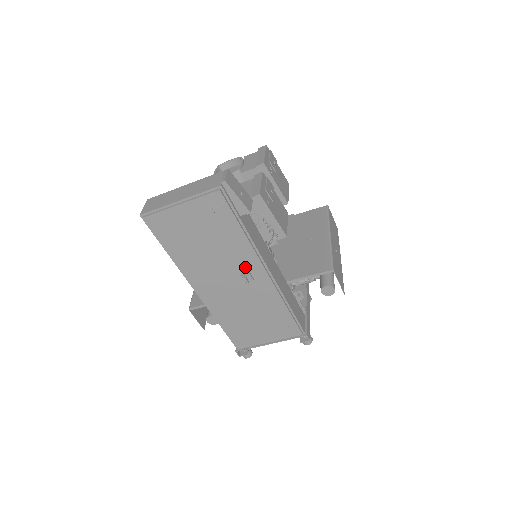
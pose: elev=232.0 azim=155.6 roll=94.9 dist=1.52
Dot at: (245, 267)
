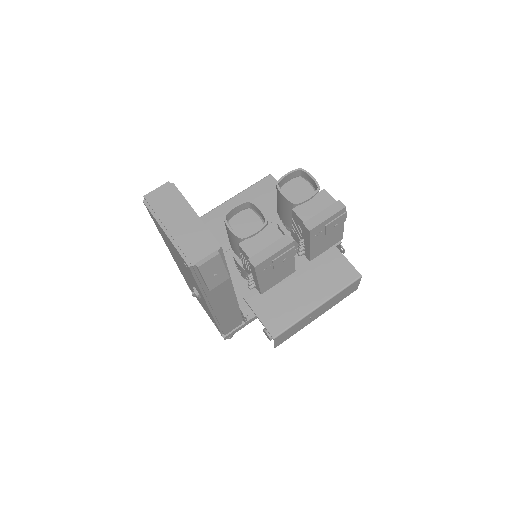
Dot at: occluded
